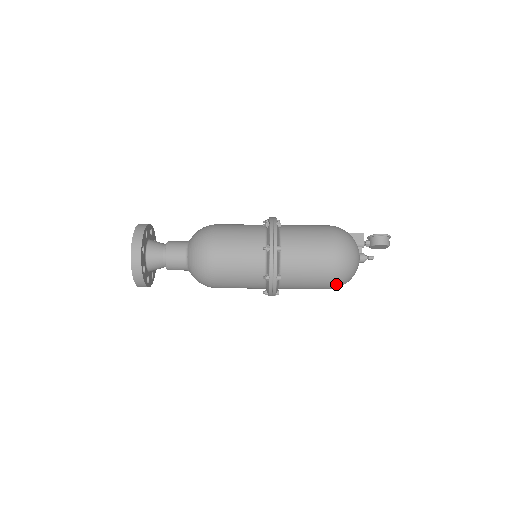
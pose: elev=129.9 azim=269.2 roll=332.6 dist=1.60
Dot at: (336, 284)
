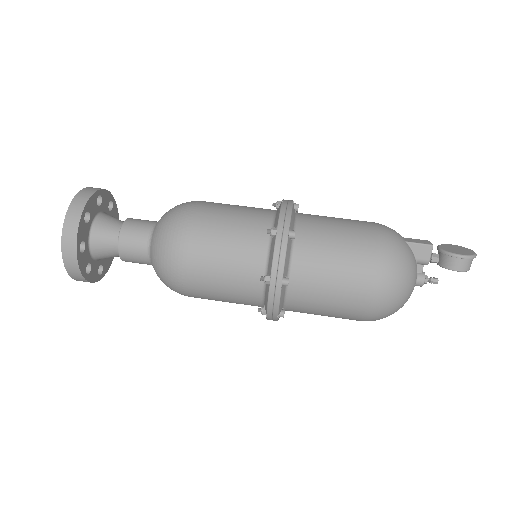
Dot at: occluded
